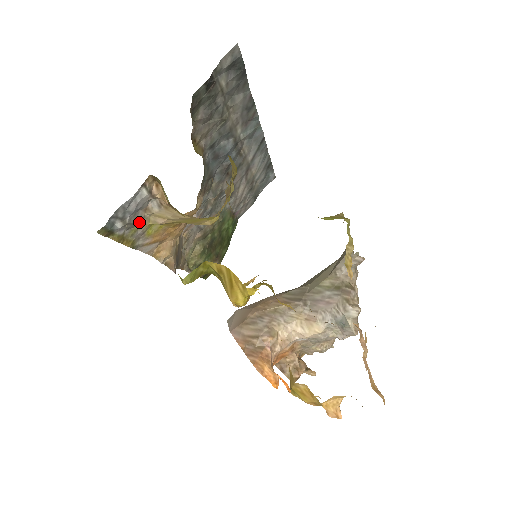
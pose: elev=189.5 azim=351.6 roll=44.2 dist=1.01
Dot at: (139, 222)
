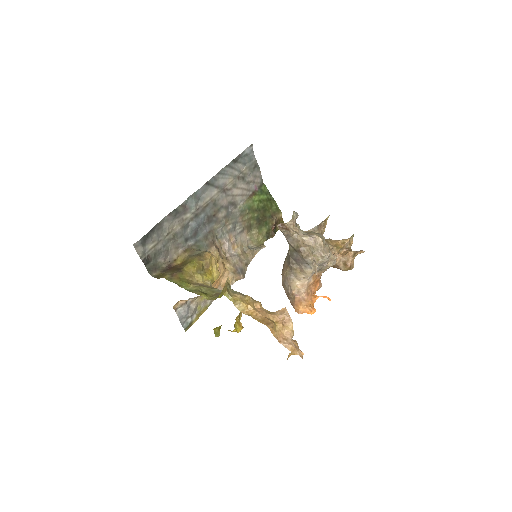
Dot at: (196, 305)
